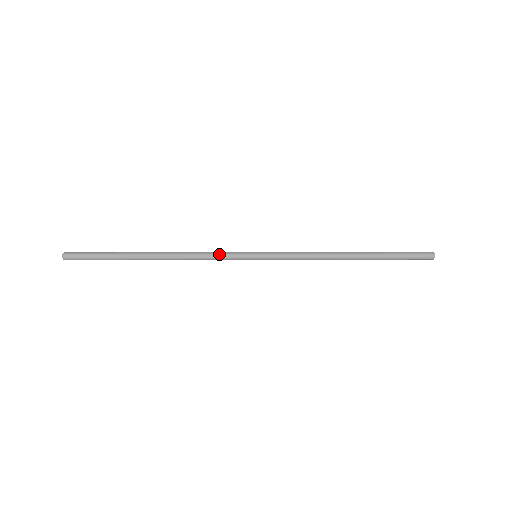
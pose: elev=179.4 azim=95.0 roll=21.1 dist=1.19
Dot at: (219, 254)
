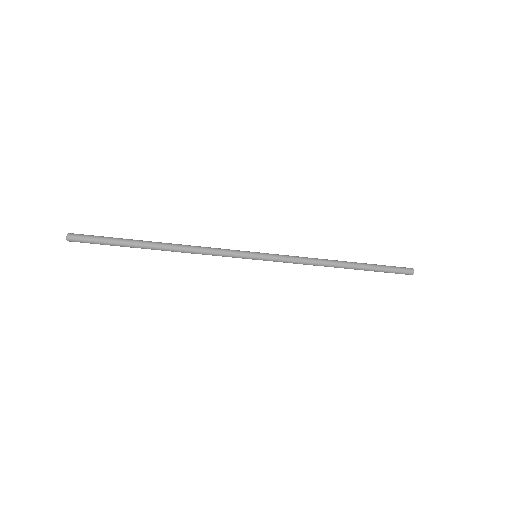
Dot at: (222, 251)
